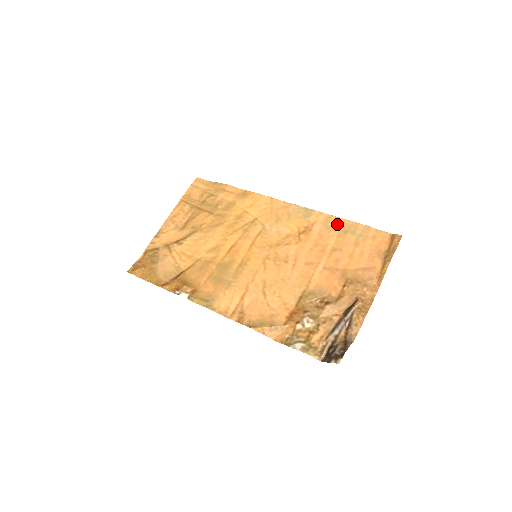
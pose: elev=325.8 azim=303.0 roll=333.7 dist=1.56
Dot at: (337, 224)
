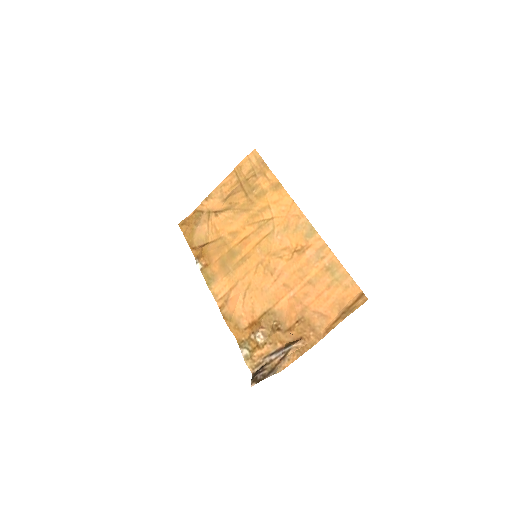
Dot at: (326, 257)
